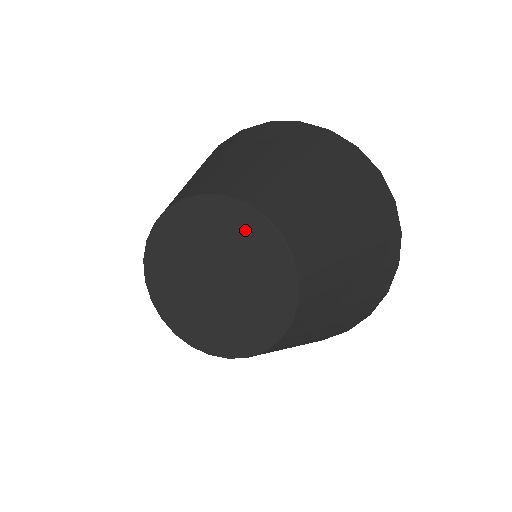
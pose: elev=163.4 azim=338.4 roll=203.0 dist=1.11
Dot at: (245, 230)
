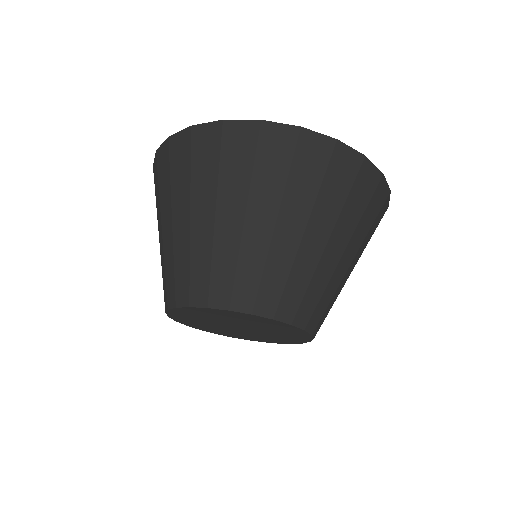
Dot at: (292, 335)
